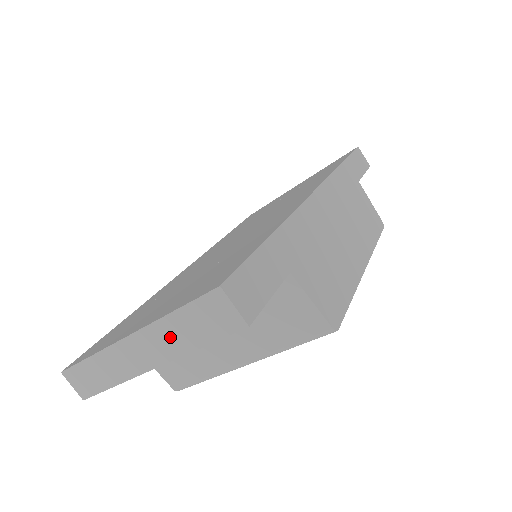
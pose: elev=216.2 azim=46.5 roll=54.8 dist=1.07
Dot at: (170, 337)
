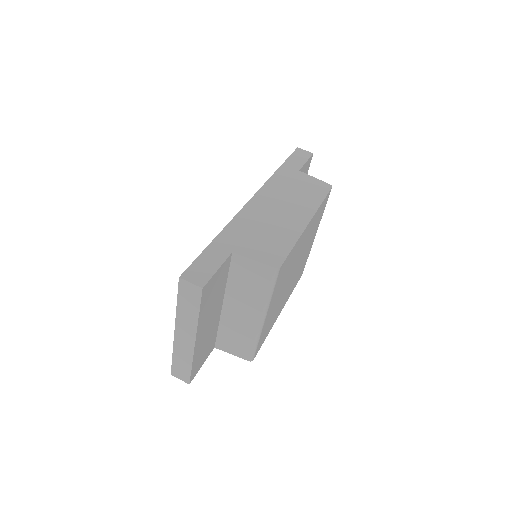
Dot at: (186, 318)
